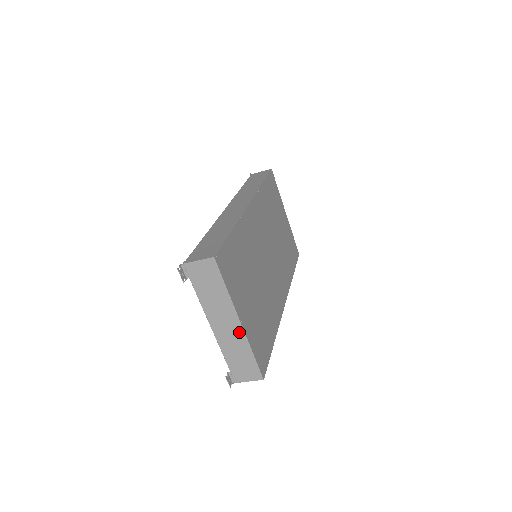
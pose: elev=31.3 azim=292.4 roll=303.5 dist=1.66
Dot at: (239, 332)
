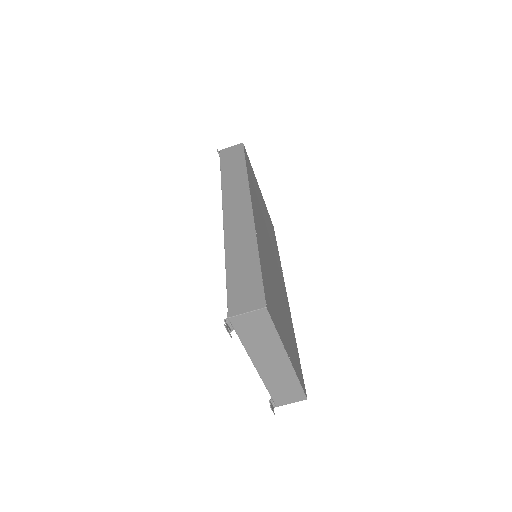
Dot at: (286, 367)
